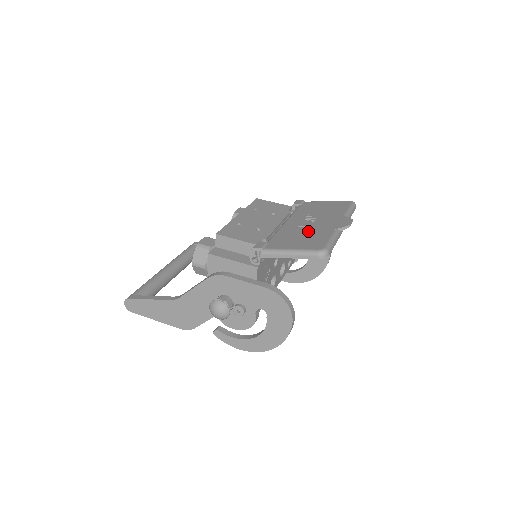
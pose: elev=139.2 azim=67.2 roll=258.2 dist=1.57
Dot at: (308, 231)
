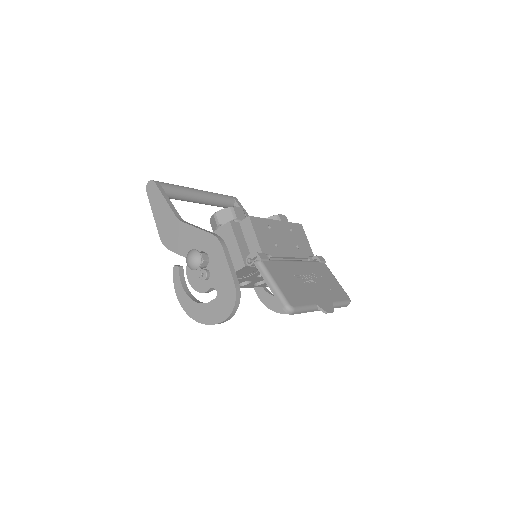
Dot at: (300, 284)
